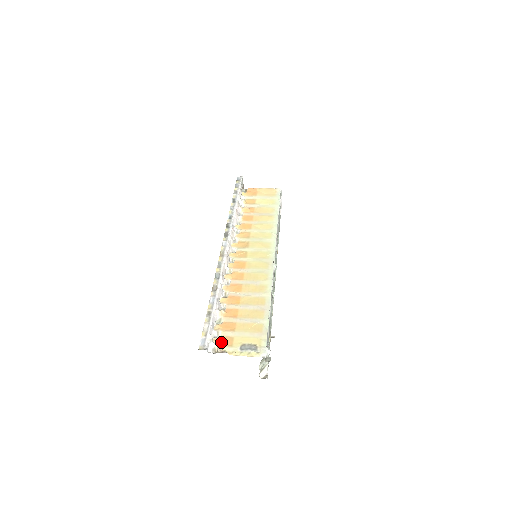
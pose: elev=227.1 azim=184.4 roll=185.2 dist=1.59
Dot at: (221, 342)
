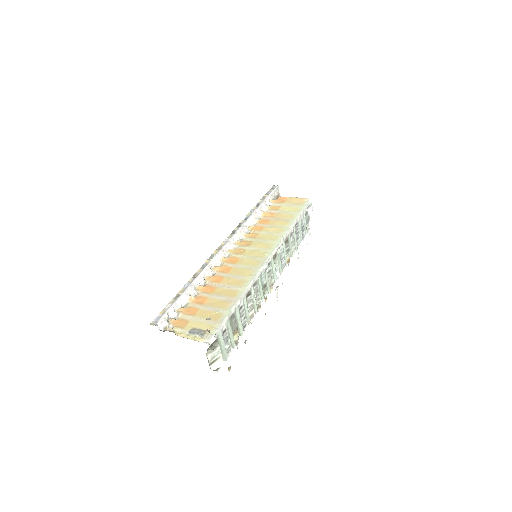
Dot at: (176, 323)
